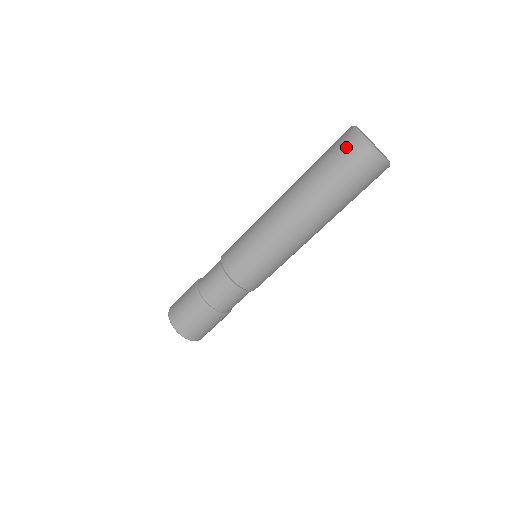
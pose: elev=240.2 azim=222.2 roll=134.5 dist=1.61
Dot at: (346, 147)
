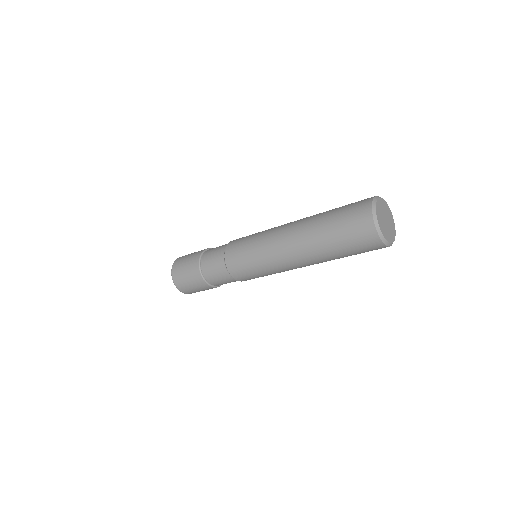
Dot at: (361, 232)
